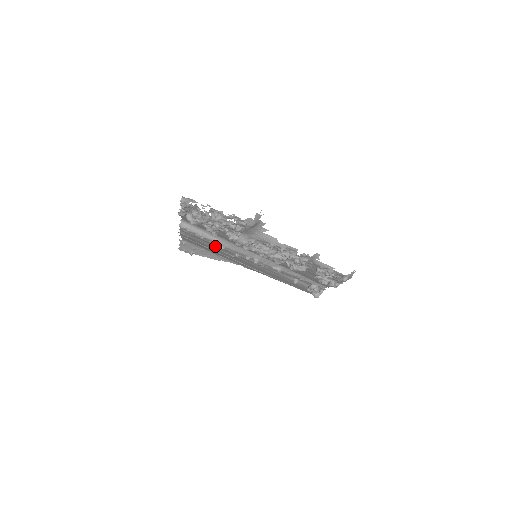
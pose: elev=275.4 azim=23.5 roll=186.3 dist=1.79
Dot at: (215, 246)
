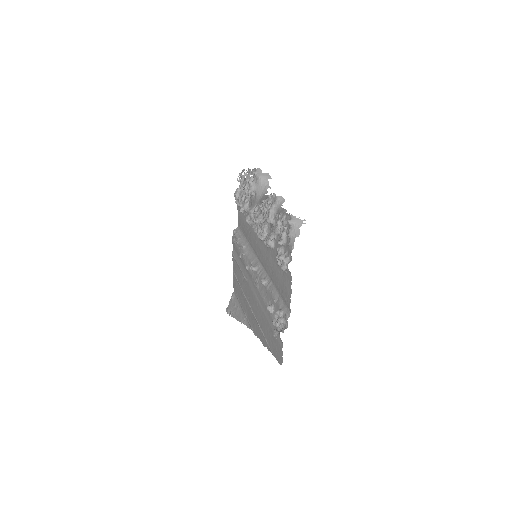
Dot at: (241, 256)
